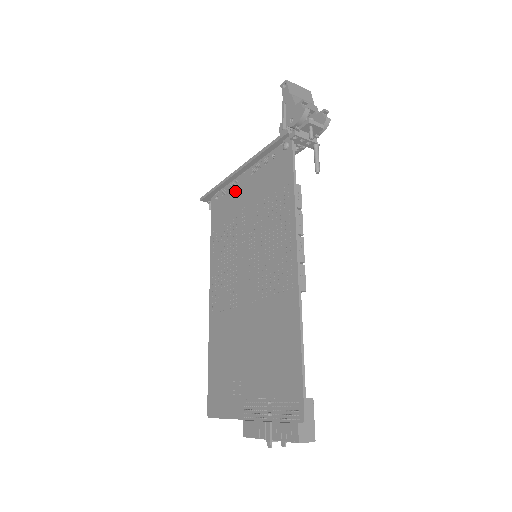
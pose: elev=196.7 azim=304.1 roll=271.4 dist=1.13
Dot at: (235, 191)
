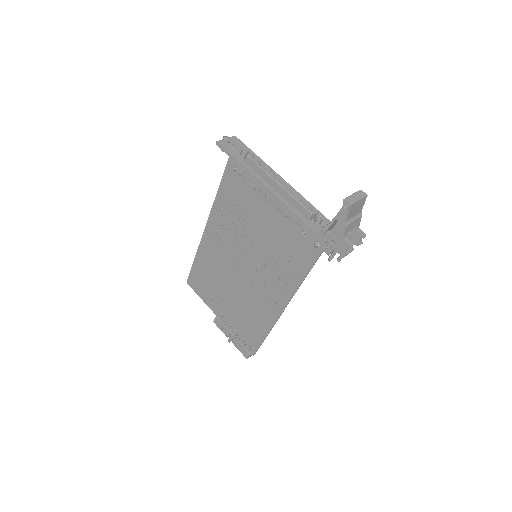
Dot at: (257, 196)
